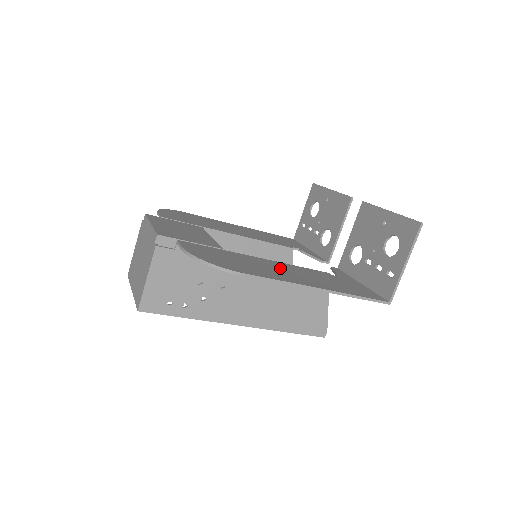
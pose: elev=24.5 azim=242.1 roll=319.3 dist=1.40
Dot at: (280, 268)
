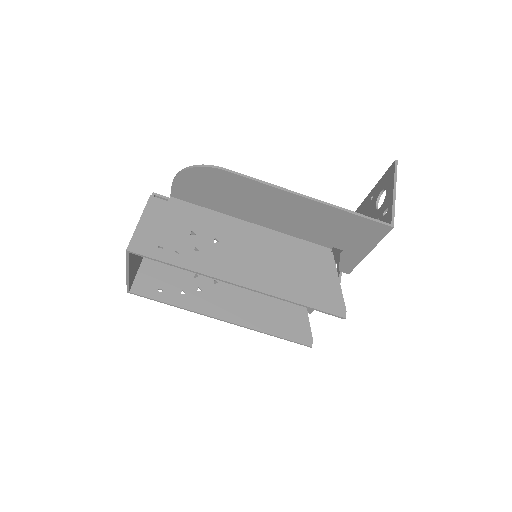
Dot at: (270, 213)
